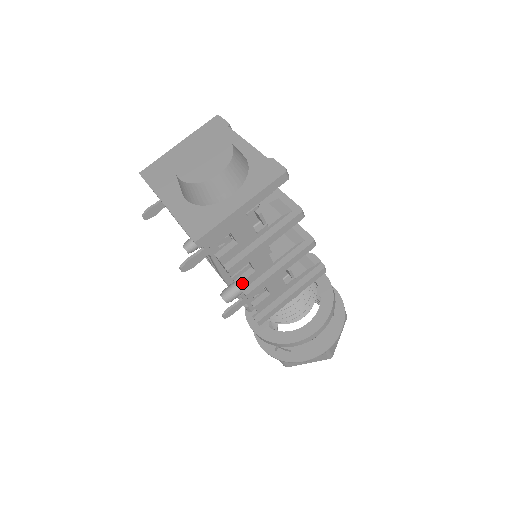
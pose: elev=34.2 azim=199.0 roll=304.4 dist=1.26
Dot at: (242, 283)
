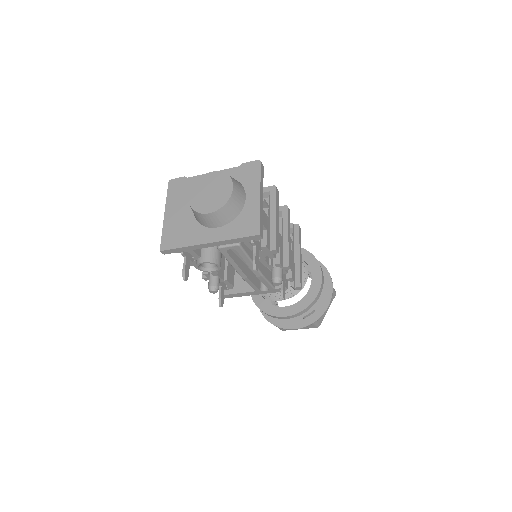
Dot at: (280, 261)
